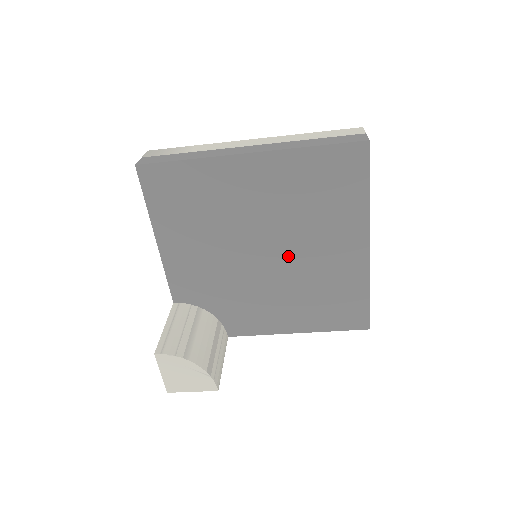
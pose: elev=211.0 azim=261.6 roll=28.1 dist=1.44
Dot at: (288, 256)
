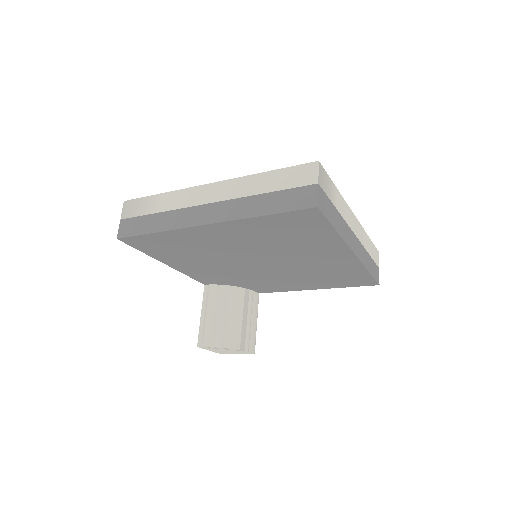
Dot at: (281, 263)
